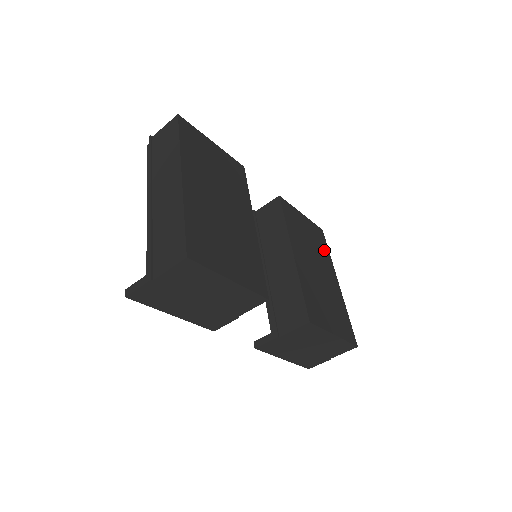
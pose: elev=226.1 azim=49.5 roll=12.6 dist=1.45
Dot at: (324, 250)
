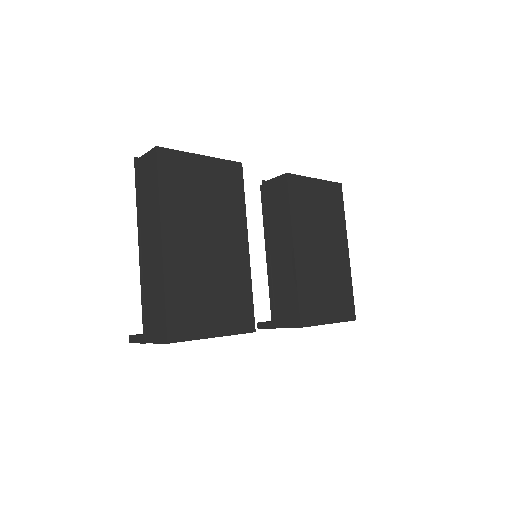
Dot at: (338, 215)
